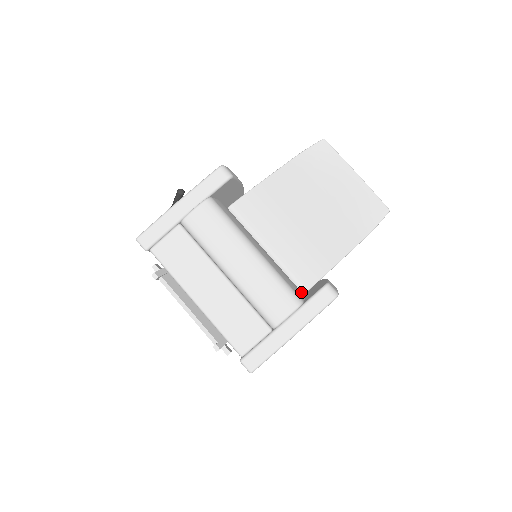
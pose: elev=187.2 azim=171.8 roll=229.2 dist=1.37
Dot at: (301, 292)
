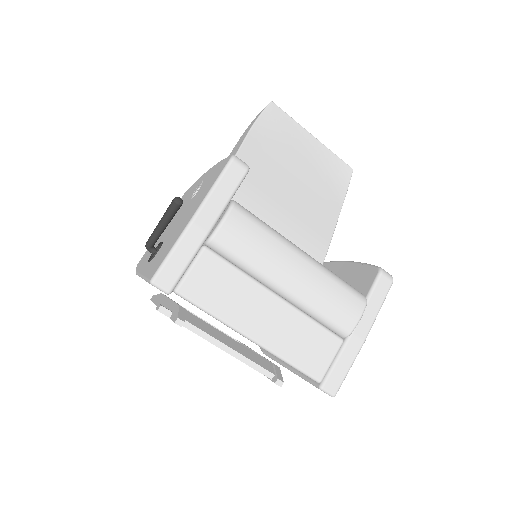
Dot at: occluded
